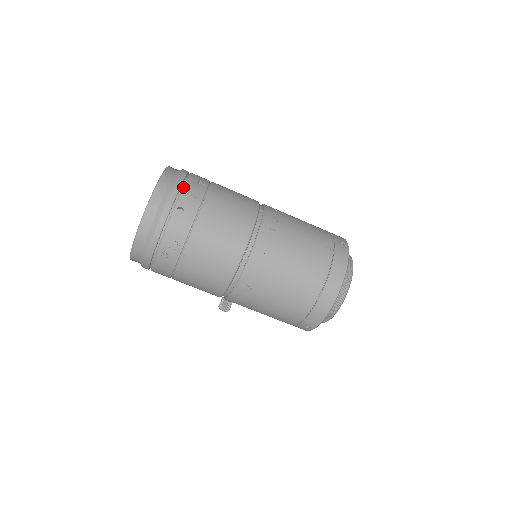
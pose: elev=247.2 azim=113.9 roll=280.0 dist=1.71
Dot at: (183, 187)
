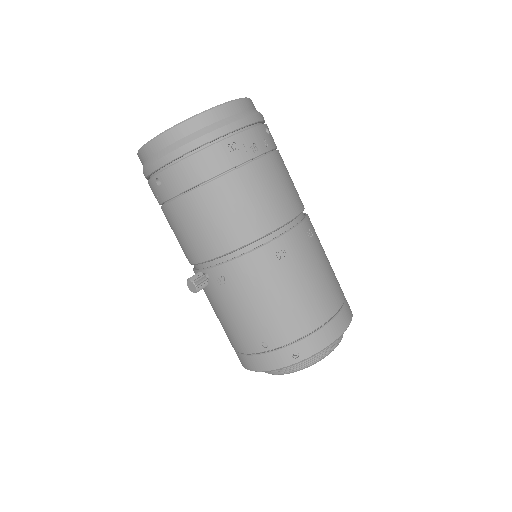
Dot at: occluded
